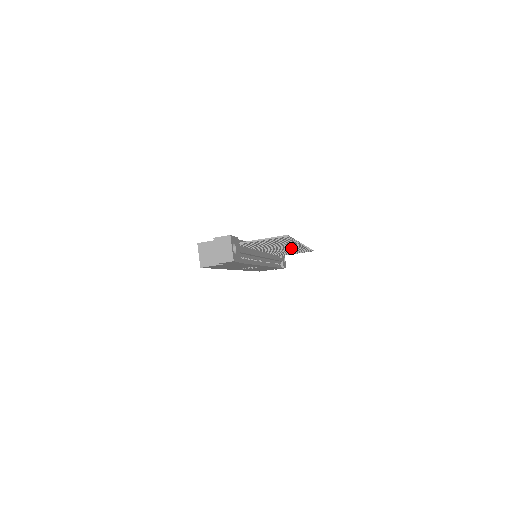
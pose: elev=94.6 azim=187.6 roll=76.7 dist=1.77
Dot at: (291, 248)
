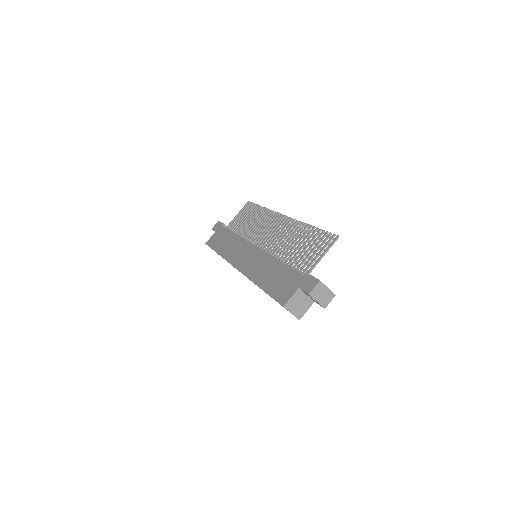
Dot at: (269, 224)
